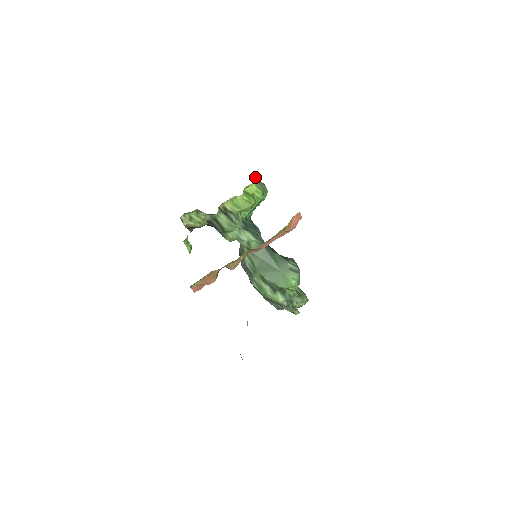
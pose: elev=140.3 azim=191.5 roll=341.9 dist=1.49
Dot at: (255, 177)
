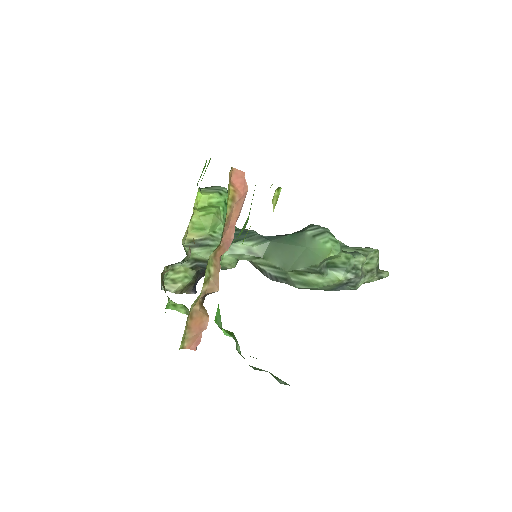
Dot at: (202, 188)
